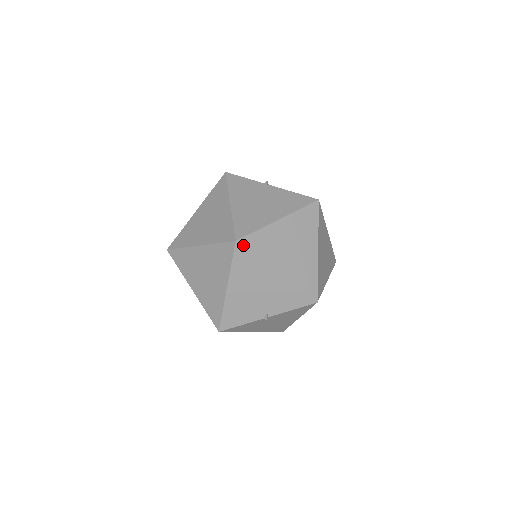
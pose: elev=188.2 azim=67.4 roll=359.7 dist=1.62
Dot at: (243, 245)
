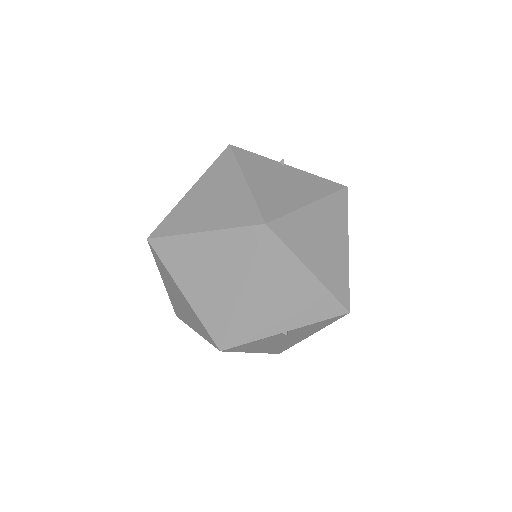
Dot at: (274, 230)
